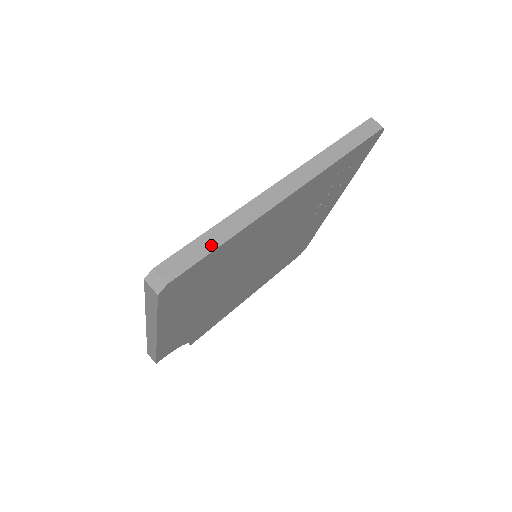
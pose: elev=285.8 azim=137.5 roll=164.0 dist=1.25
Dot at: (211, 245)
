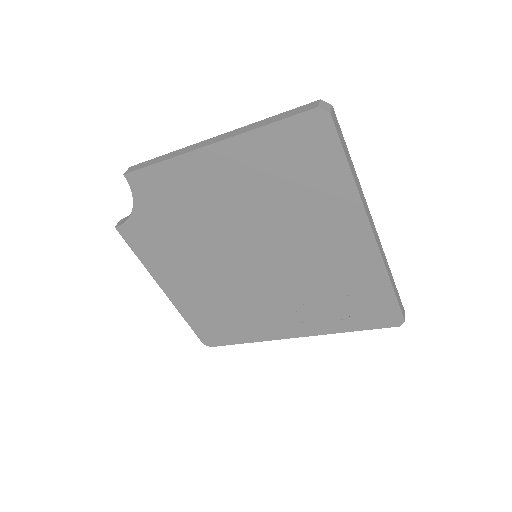
Dot at: (348, 157)
